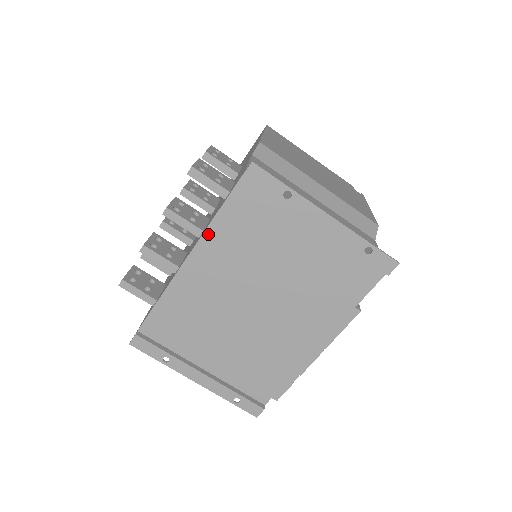
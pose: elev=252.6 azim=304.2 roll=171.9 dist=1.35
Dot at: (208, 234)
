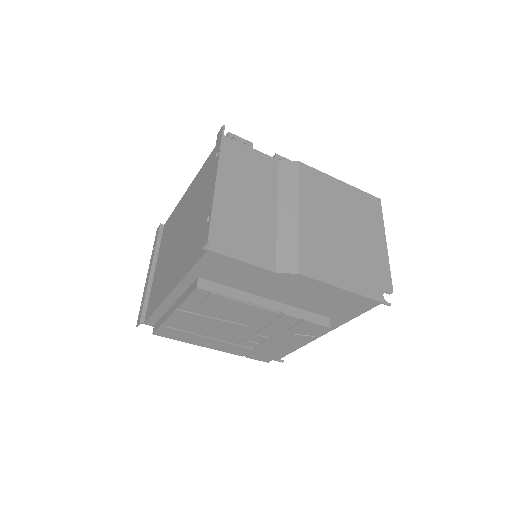
Dot at: (200, 172)
